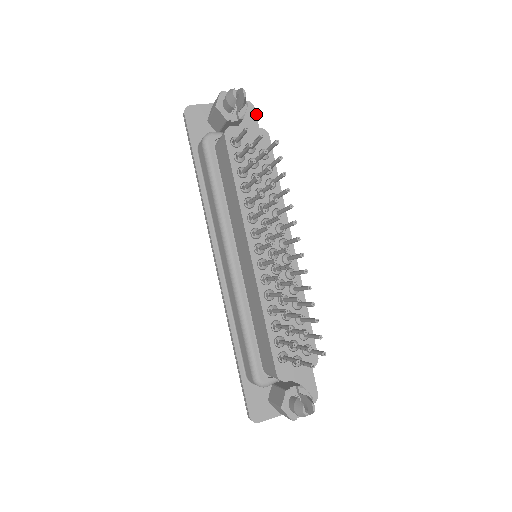
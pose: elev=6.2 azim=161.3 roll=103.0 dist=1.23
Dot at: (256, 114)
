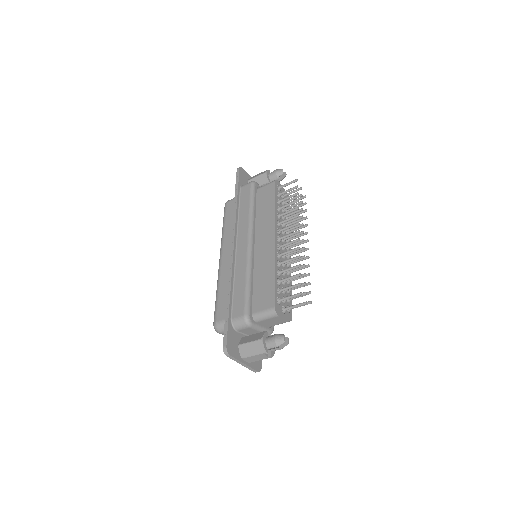
Dot at: occluded
